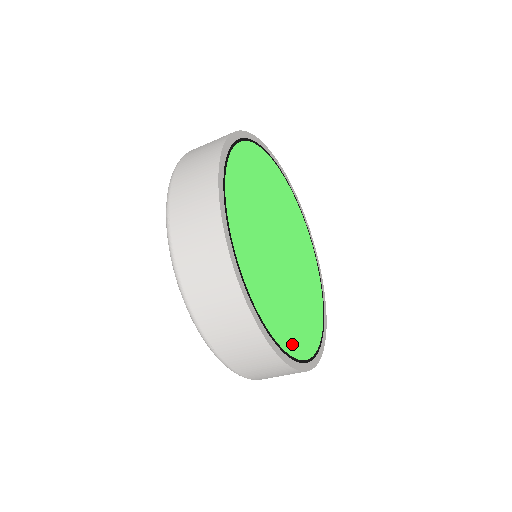
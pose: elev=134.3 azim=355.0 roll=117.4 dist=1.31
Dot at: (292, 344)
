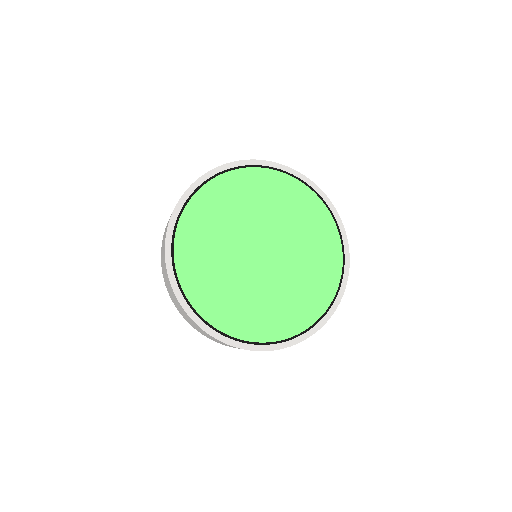
Dot at: (292, 326)
